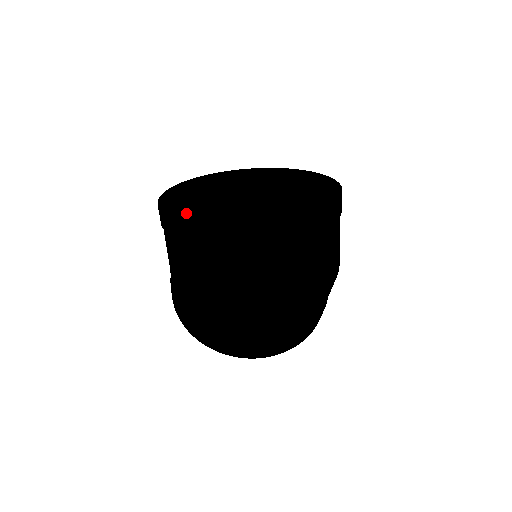
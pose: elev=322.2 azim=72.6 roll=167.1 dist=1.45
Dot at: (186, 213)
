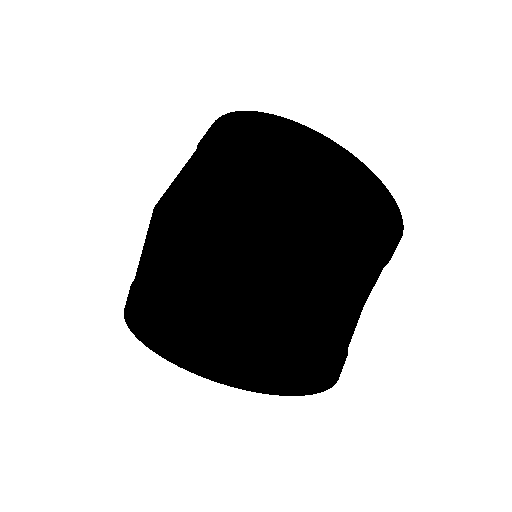
Dot at: occluded
